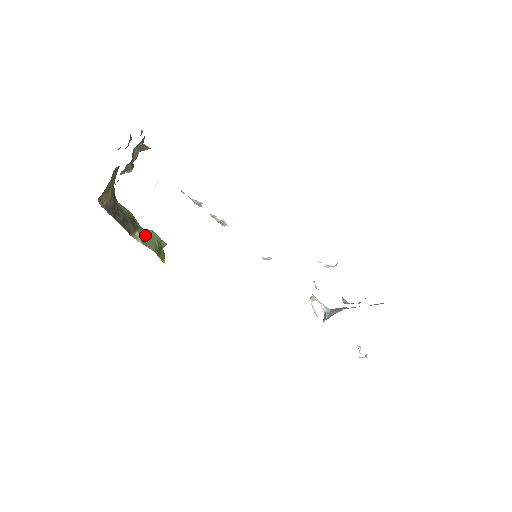
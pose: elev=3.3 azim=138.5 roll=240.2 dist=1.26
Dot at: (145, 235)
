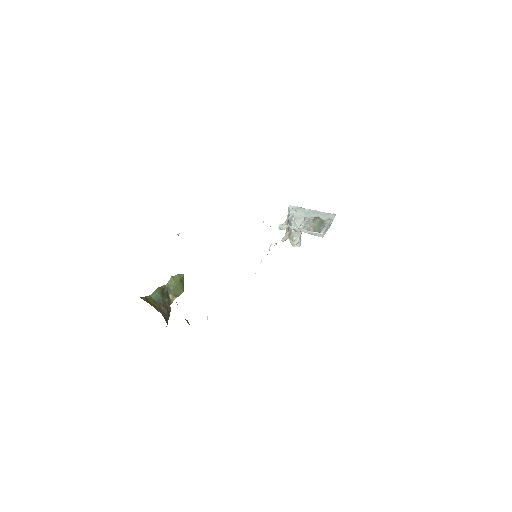
Dot at: occluded
